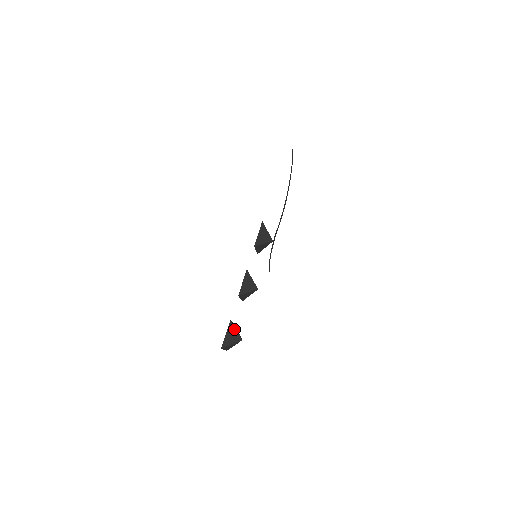
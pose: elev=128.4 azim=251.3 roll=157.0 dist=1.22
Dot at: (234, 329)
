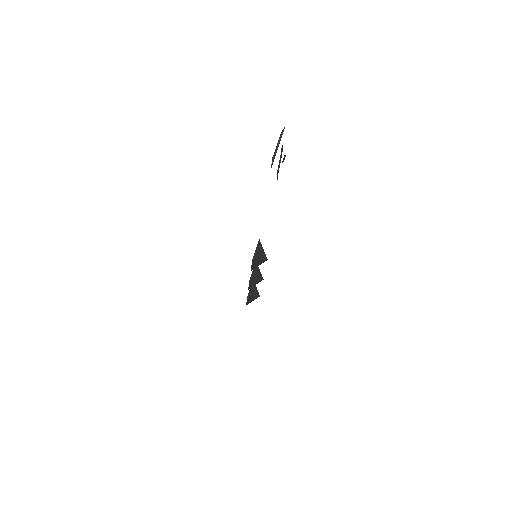
Dot at: (252, 298)
